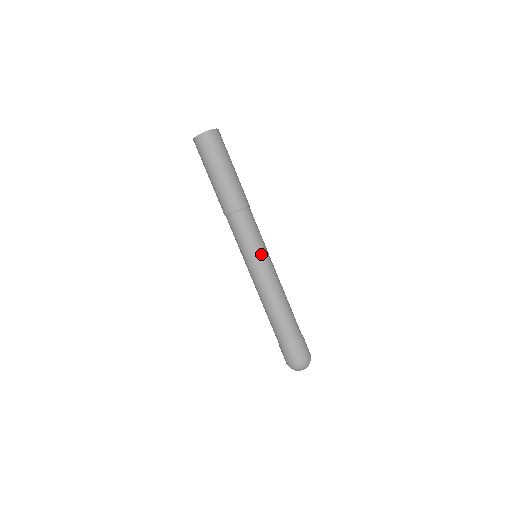
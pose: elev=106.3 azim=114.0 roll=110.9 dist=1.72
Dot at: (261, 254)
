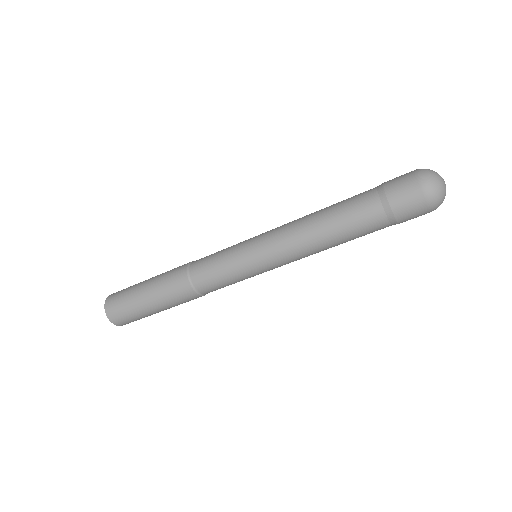
Dot at: occluded
